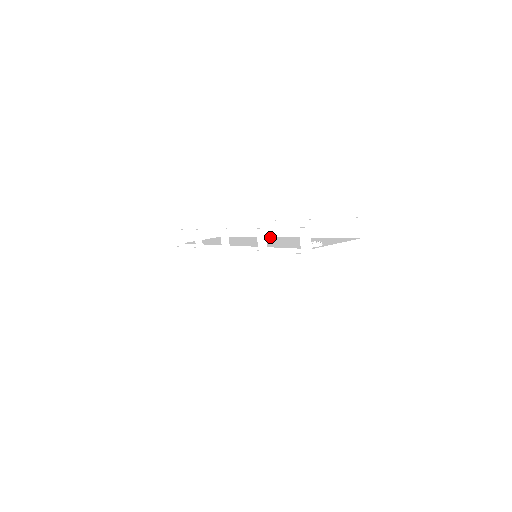
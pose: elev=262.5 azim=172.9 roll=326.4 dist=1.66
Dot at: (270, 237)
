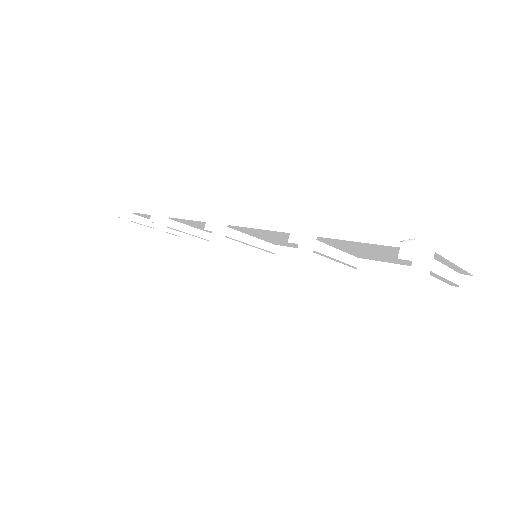
Dot at: occluded
